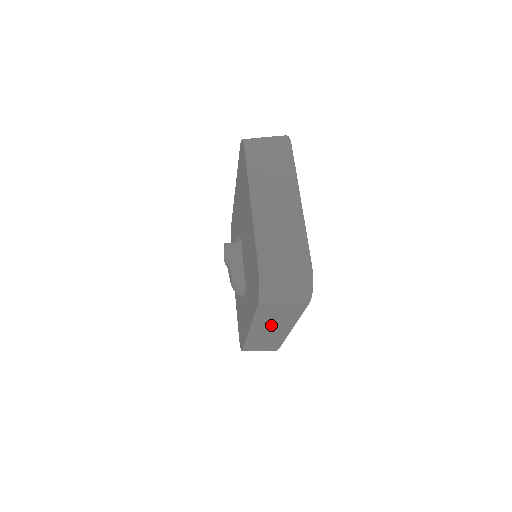
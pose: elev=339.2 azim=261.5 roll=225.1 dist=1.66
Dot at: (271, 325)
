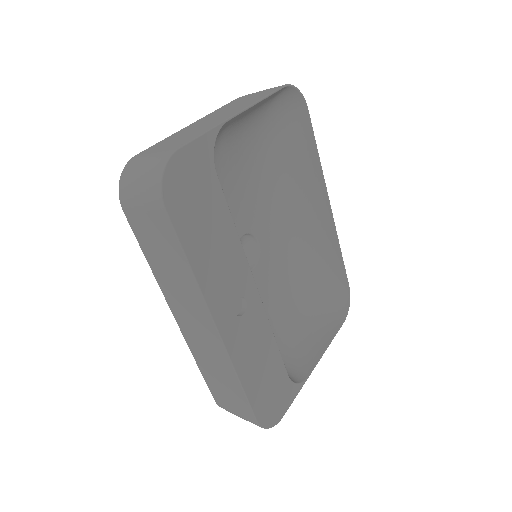
Dot at: (181, 297)
